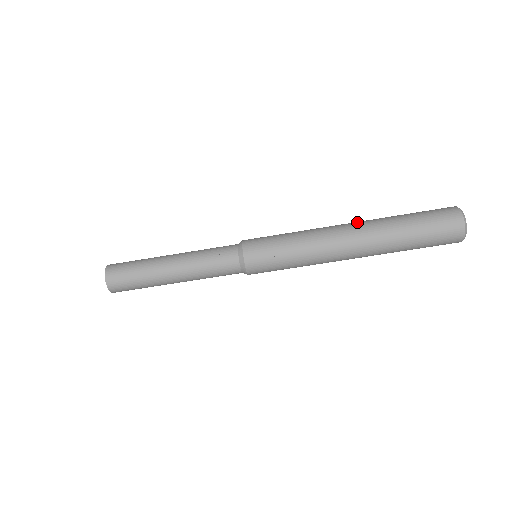
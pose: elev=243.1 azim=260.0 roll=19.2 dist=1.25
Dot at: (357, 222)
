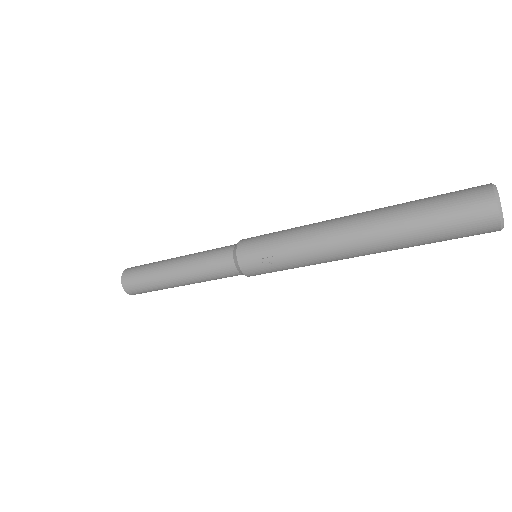
Dot at: (360, 215)
